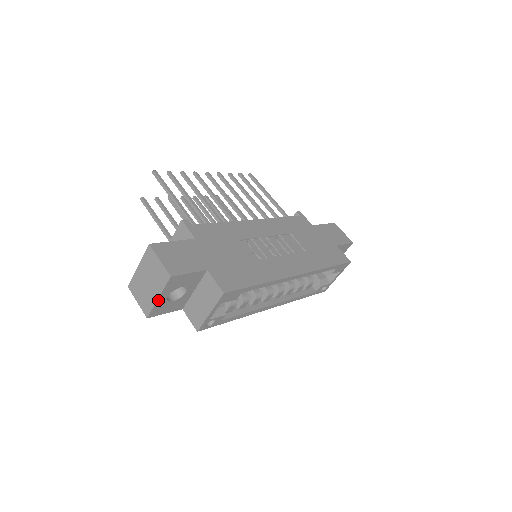
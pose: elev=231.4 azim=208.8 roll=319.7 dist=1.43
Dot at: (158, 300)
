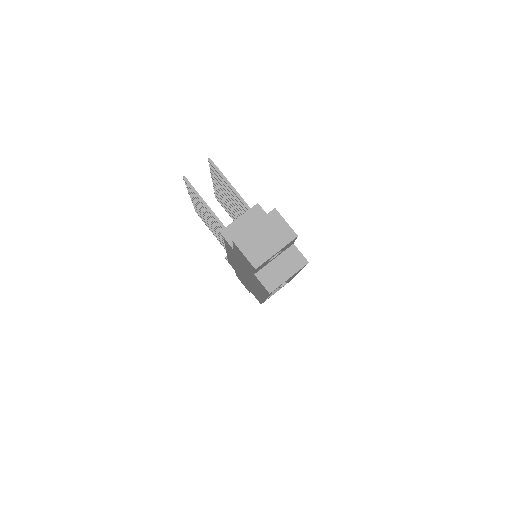
Dot at: (274, 254)
